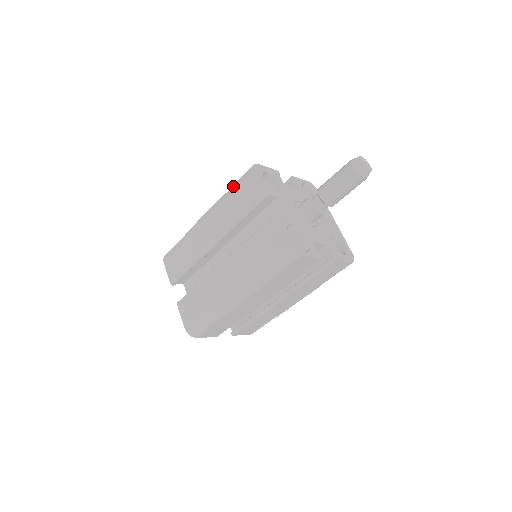
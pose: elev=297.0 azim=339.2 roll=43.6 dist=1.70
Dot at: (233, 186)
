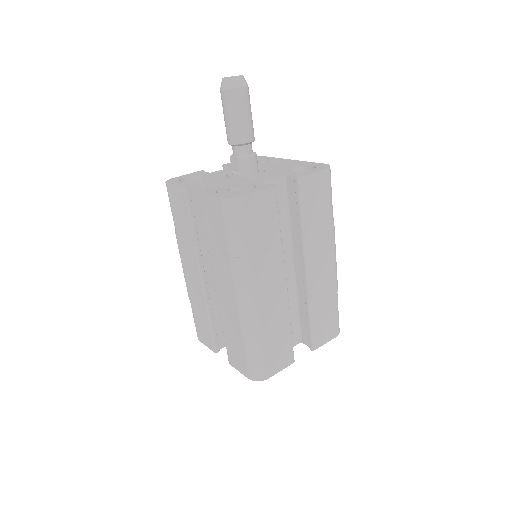
Dot at: (172, 215)
